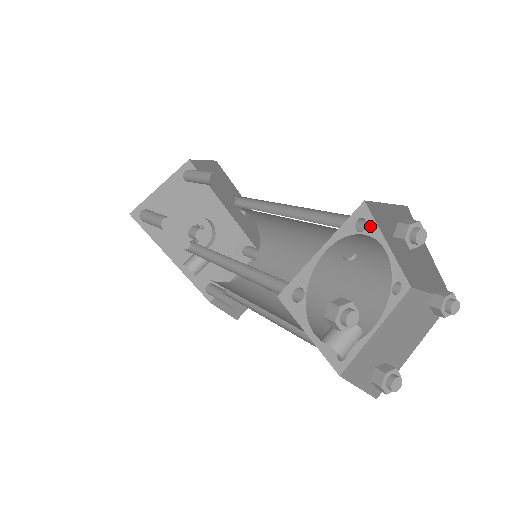
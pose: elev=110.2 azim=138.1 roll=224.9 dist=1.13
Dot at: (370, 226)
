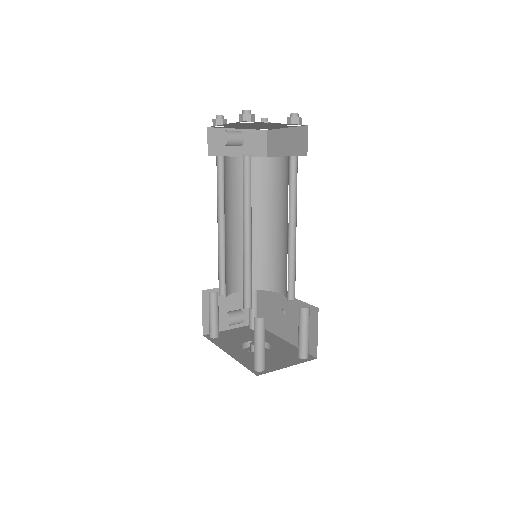
Dot at: occluded
